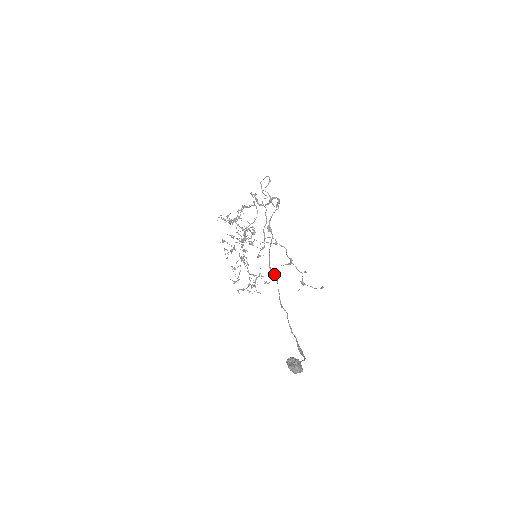
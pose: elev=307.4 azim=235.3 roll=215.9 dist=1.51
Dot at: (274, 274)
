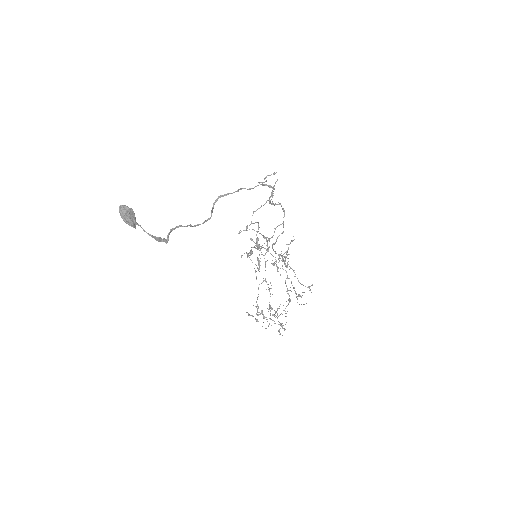
Dot at: (212, 211)
